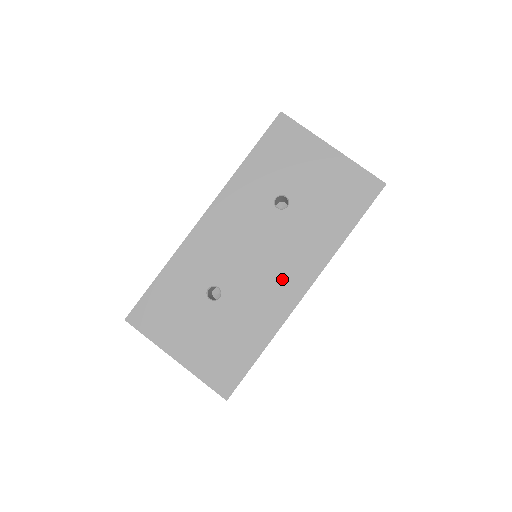
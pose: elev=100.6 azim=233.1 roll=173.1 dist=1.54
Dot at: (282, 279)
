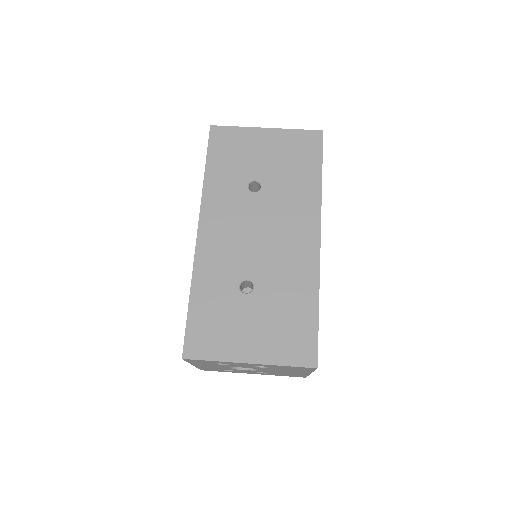
Dot at: (294, 241)
